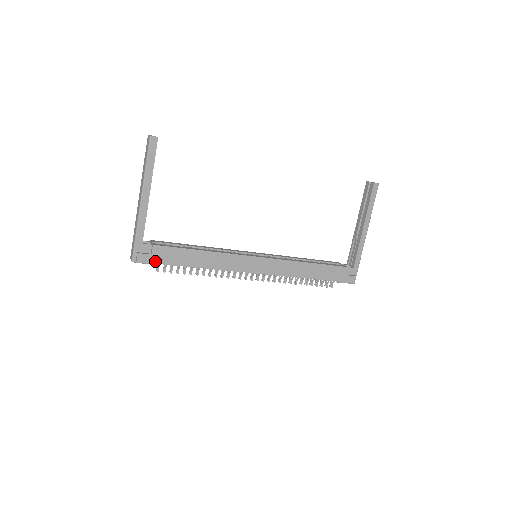
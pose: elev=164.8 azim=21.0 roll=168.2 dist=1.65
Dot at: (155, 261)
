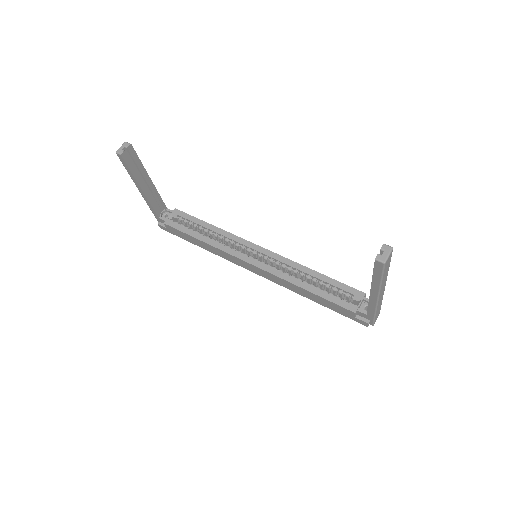
Dot at: (171, 232)
